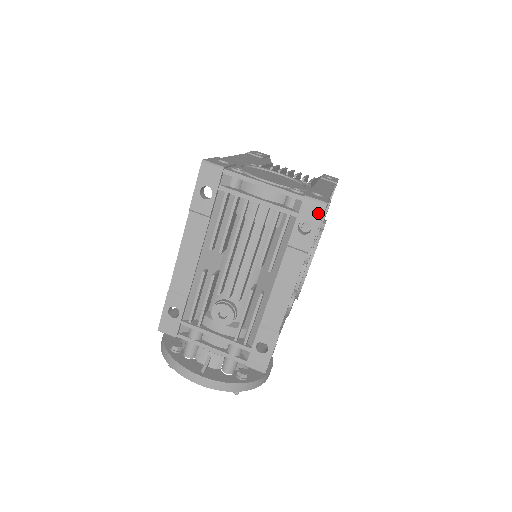
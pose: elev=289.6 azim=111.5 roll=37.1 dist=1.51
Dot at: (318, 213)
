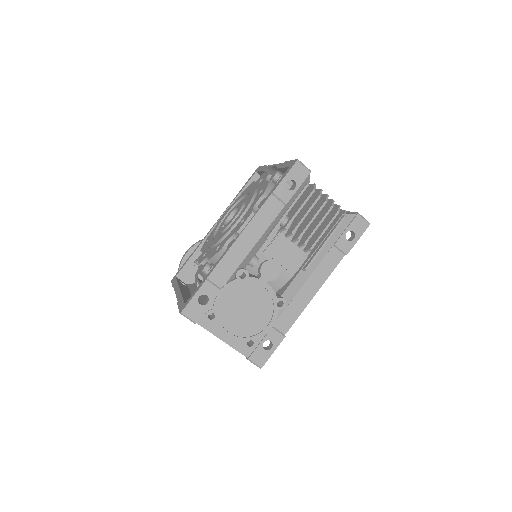
Dot at: occluded
